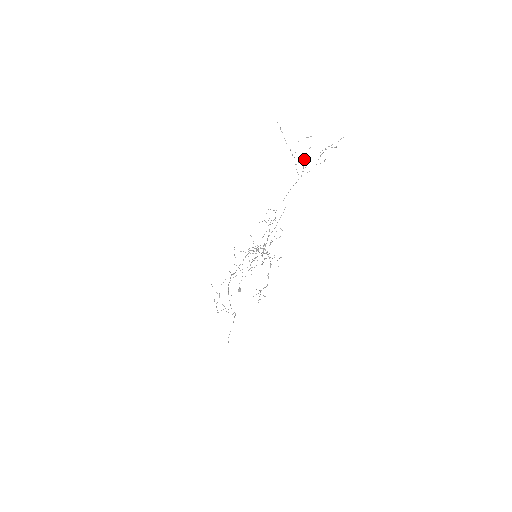
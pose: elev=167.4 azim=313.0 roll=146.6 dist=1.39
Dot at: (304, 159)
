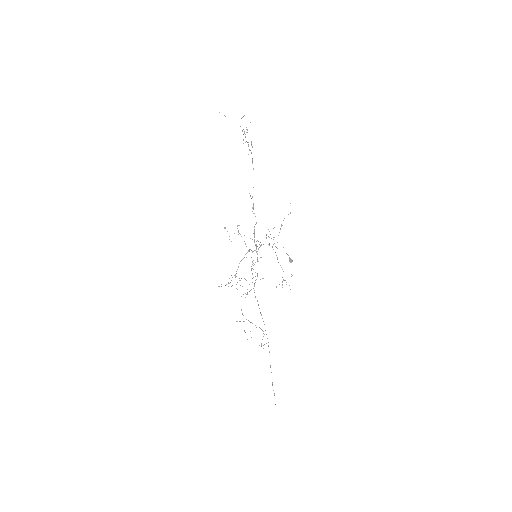
Dot at: (243, 143)
